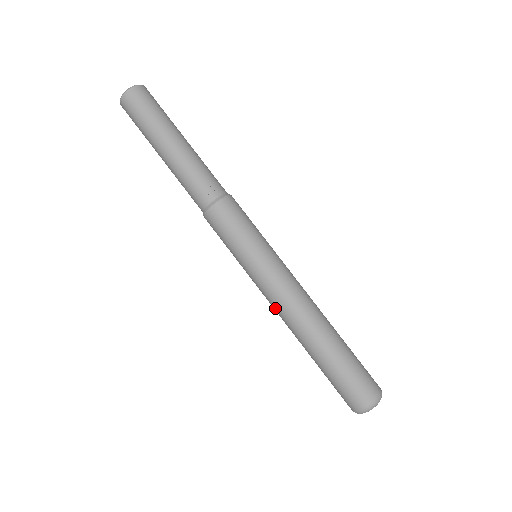
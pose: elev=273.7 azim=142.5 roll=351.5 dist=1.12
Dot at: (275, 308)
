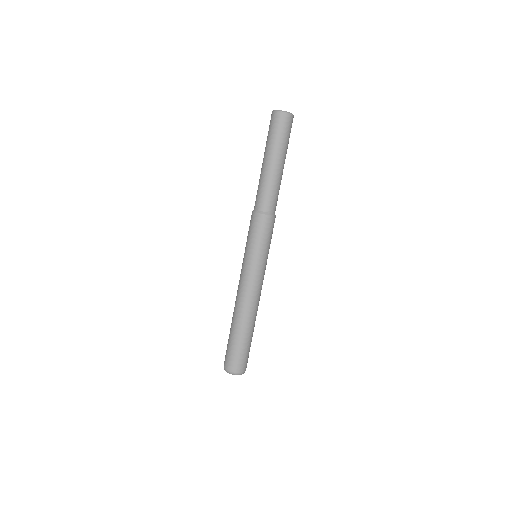
Dot at: (238, 288)
